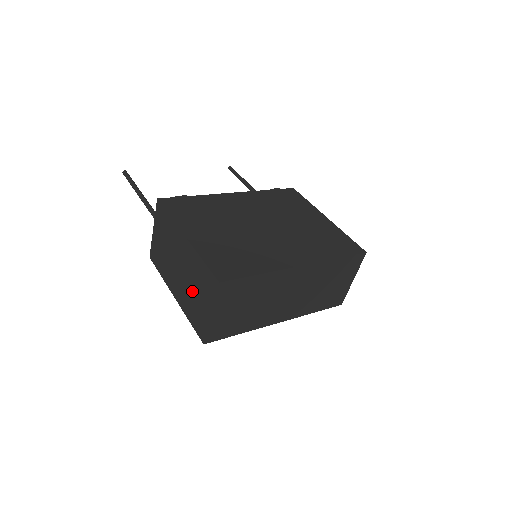
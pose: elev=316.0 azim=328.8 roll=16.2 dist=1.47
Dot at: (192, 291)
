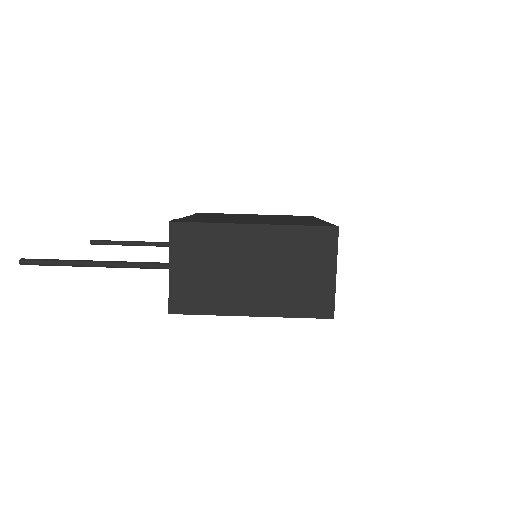
Dot at: (290, 276)
